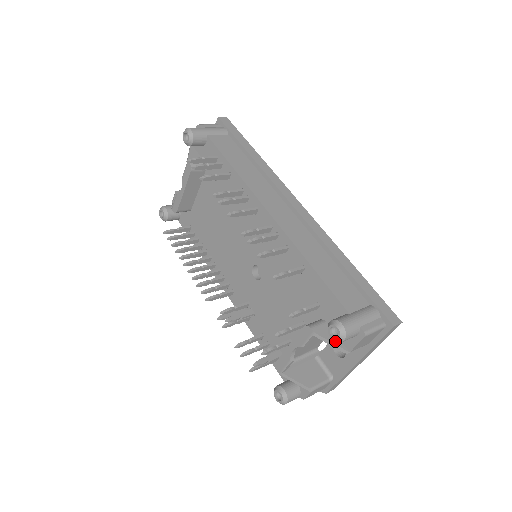
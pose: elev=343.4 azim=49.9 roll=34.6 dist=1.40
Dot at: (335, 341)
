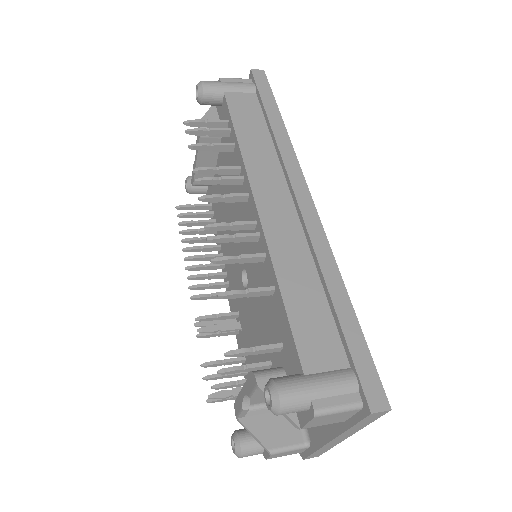
Dot at: occluded
